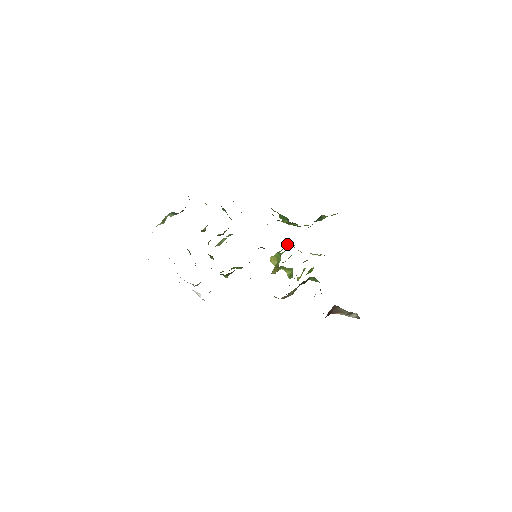
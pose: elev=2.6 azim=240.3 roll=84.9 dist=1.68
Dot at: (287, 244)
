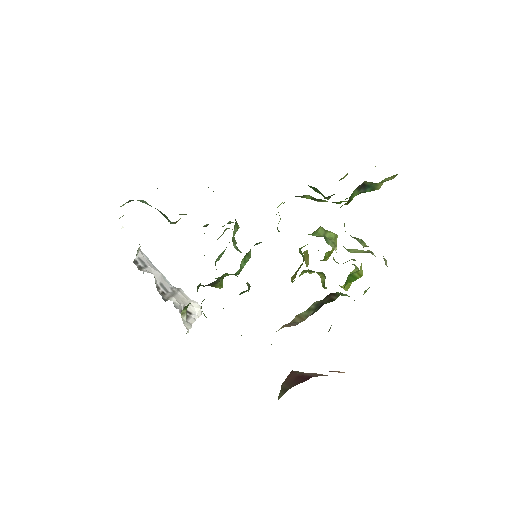
Dot at: (310, 234)
